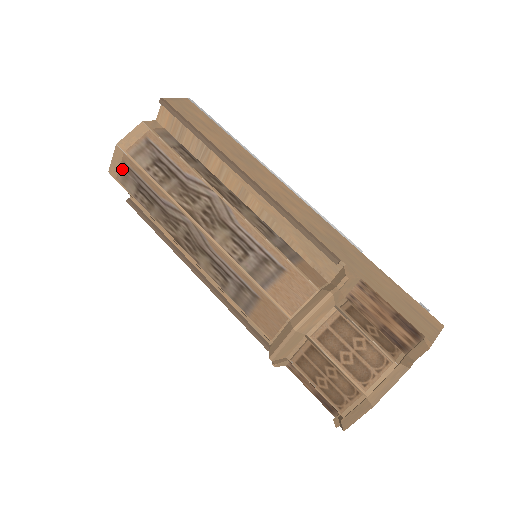
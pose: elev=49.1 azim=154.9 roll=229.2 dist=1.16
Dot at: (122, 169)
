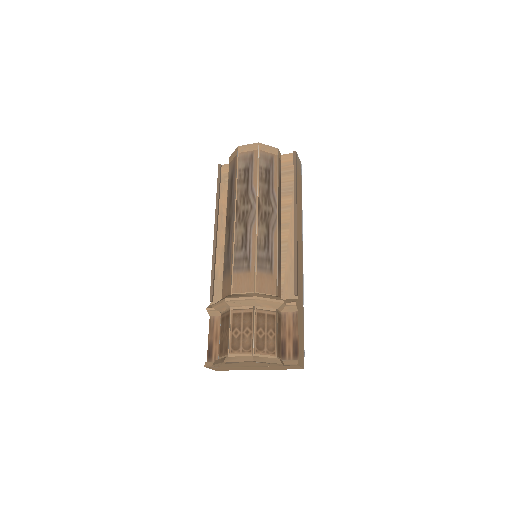
Dot at: (248, 153)
